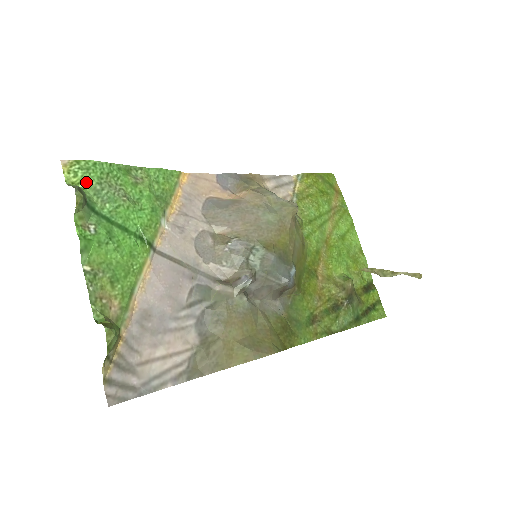
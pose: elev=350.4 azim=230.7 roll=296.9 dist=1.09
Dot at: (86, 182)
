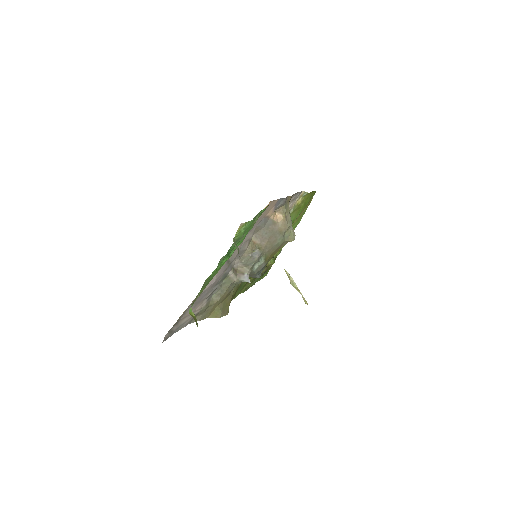
Dot at: (240, 236)
